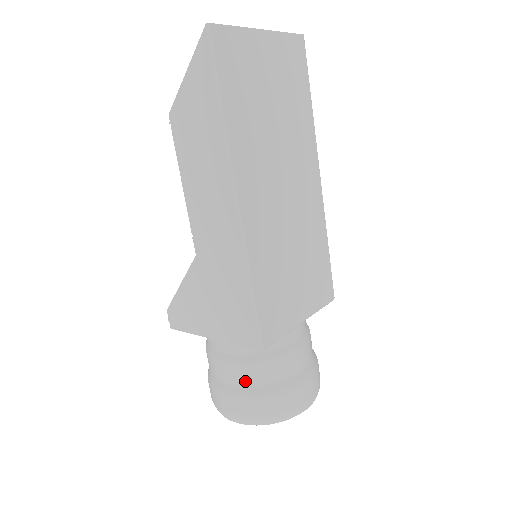
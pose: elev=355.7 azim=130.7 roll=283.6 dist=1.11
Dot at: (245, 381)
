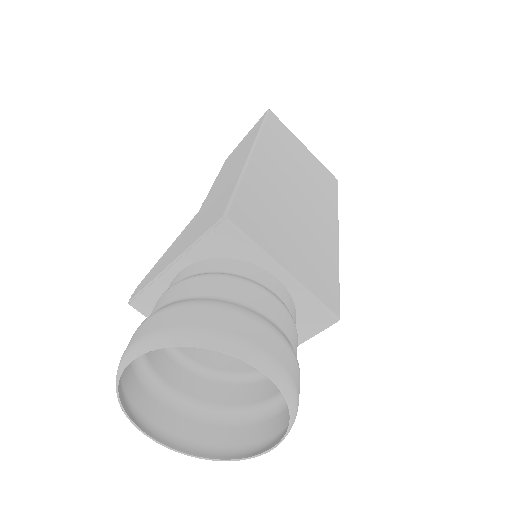
Dot at: (184, 294)
